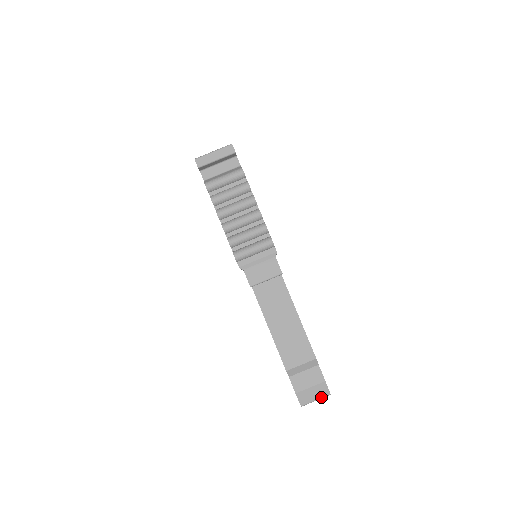
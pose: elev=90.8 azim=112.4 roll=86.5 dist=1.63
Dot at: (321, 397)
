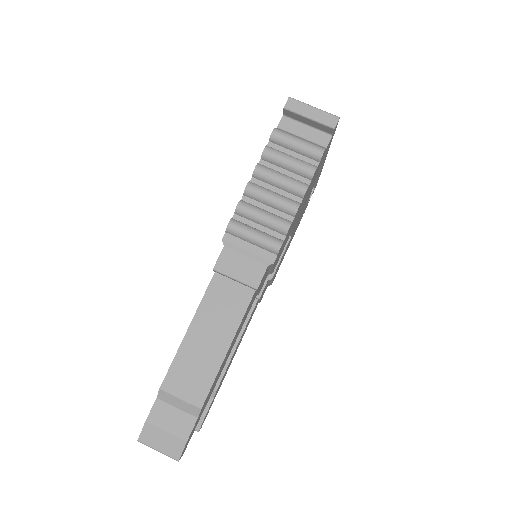
Dot at: (166, 453)
